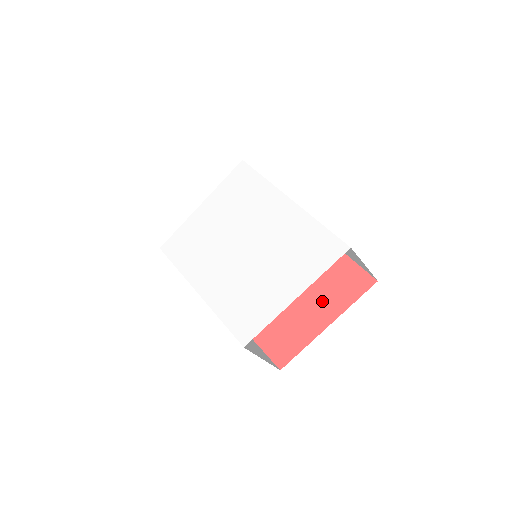
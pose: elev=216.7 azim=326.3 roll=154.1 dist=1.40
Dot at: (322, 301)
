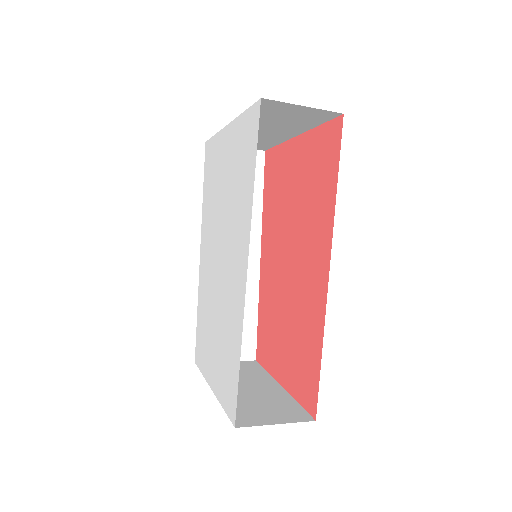
Dot at: (289, 360)
